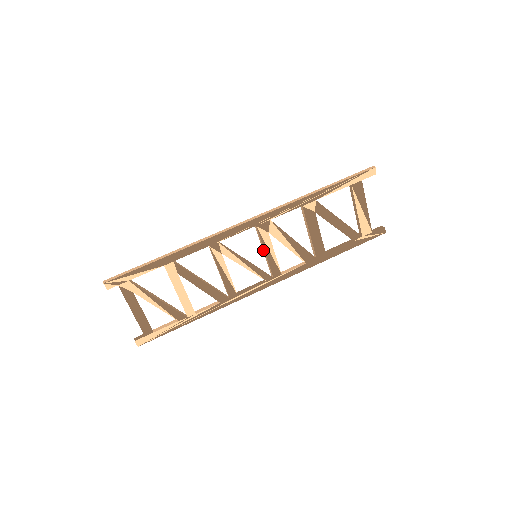
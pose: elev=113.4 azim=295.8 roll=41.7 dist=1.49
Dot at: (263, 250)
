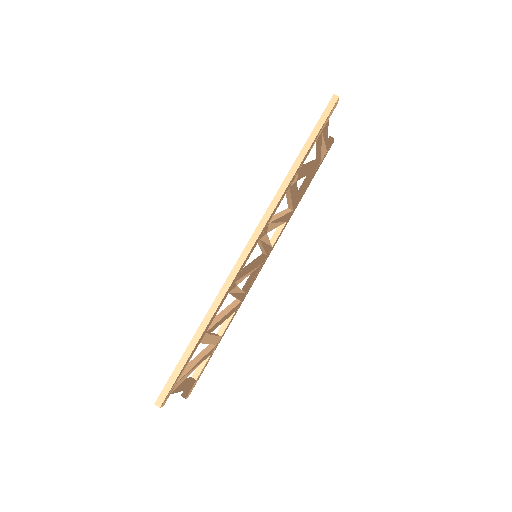
Dot at: (259, 246)
